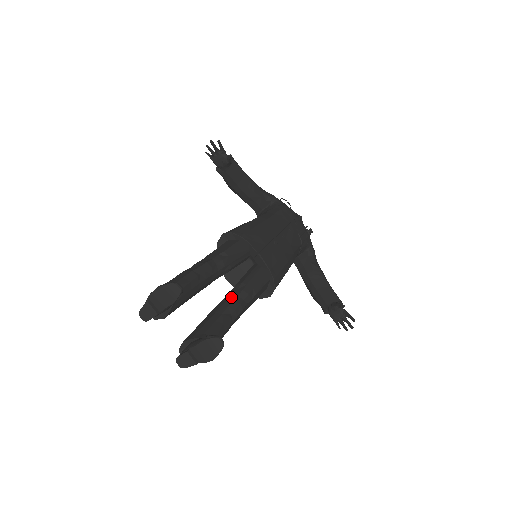
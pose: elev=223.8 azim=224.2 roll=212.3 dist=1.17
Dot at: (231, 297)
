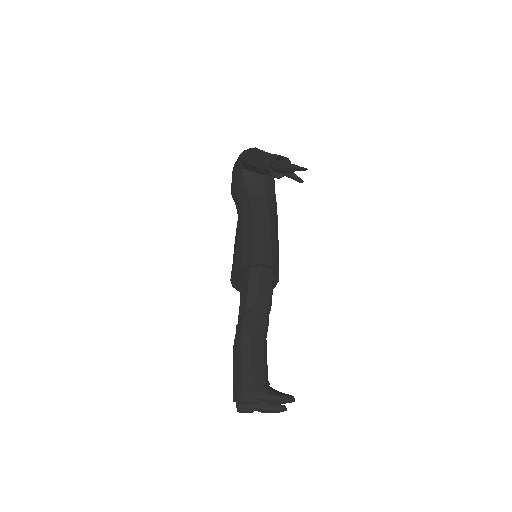
Dot at: occluded
